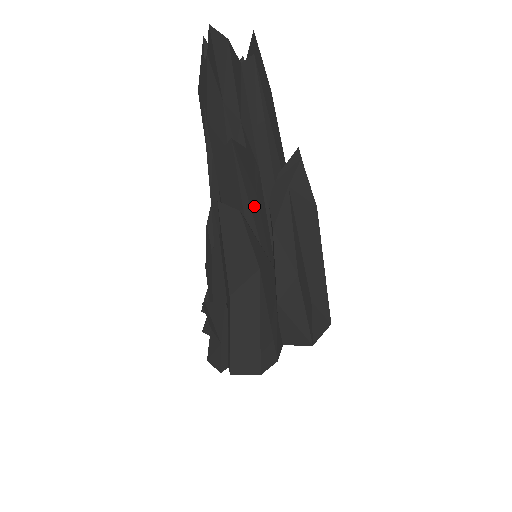
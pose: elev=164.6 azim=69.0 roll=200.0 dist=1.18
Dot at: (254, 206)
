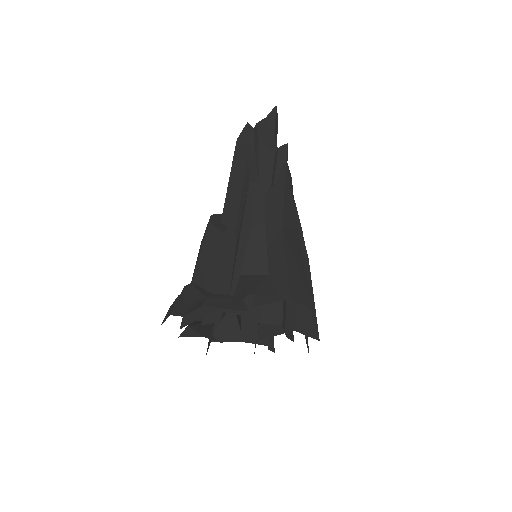
Dot at: occluded
